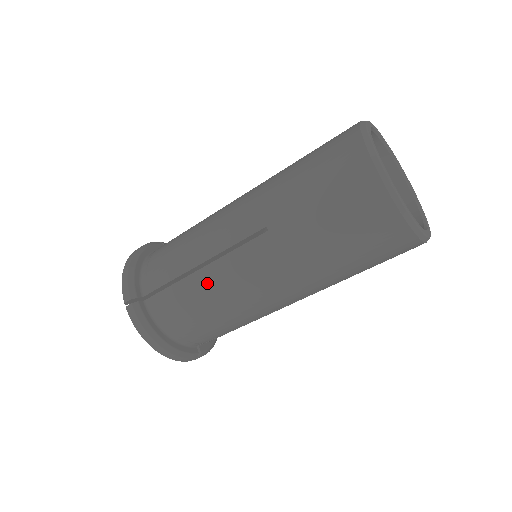
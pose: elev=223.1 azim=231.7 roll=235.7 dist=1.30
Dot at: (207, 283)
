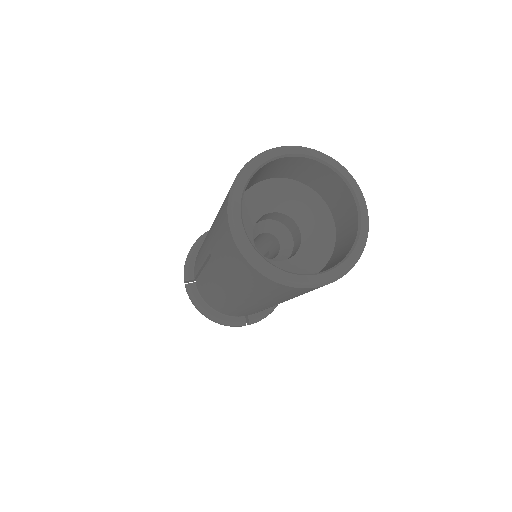
Dot at: (206, 283)
